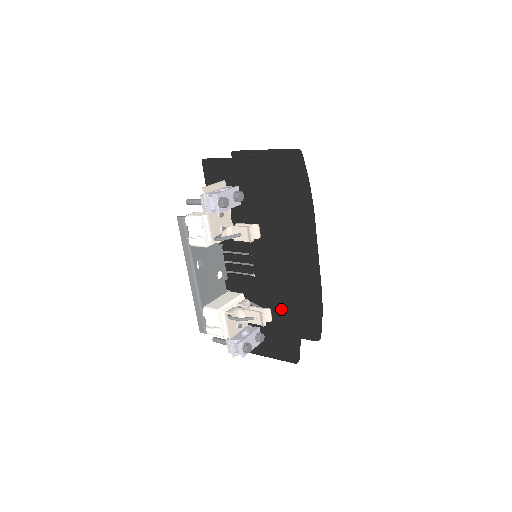
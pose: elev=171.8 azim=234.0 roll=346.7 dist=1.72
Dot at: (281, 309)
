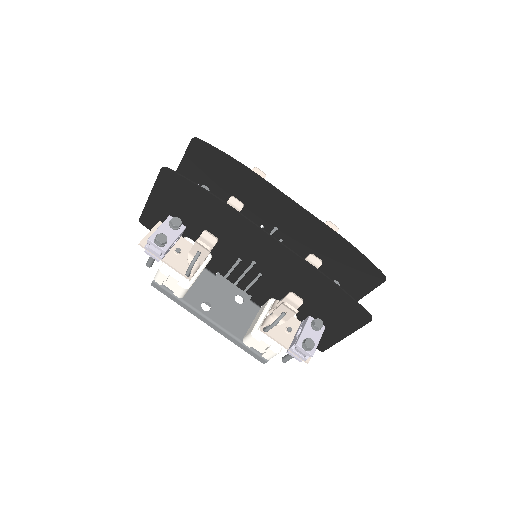
Dot at: (306, 283)
